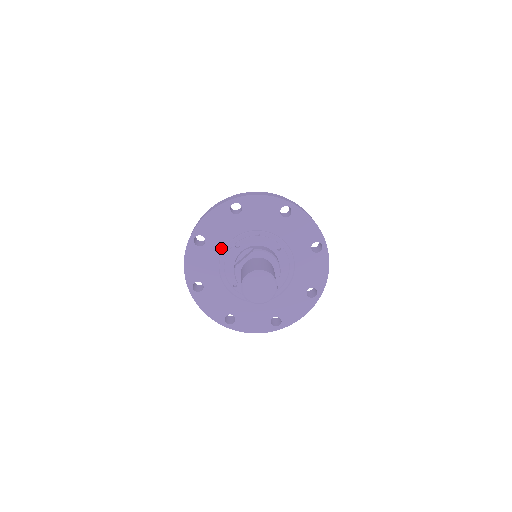
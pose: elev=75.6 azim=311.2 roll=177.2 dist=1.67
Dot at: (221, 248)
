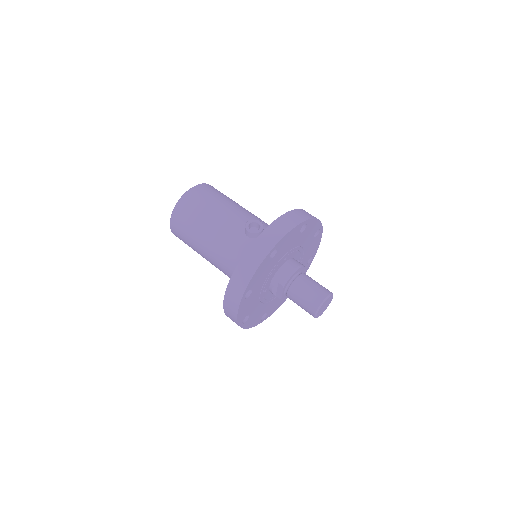
Dot at: (258, 303)
